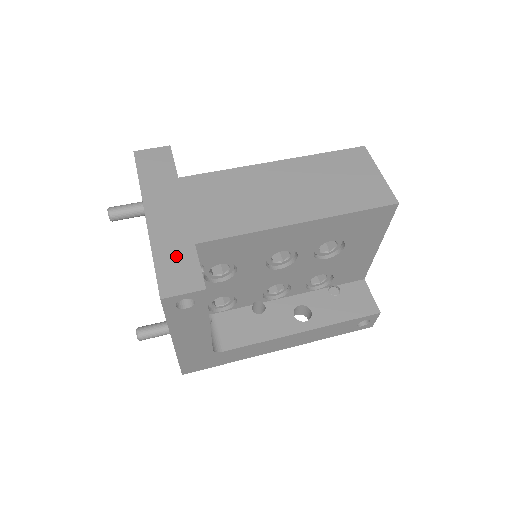
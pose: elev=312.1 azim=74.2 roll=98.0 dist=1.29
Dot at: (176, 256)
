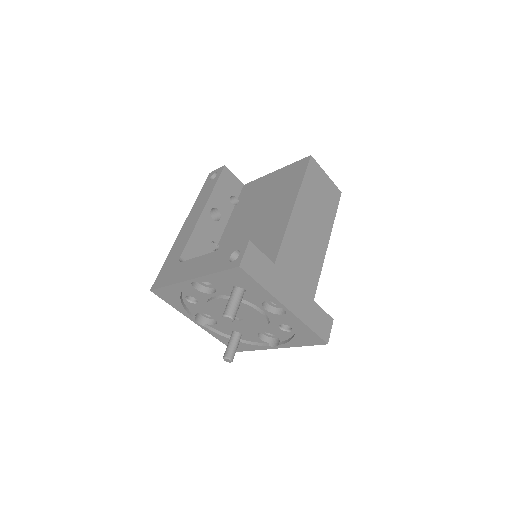
Dot at: (315, 316)
